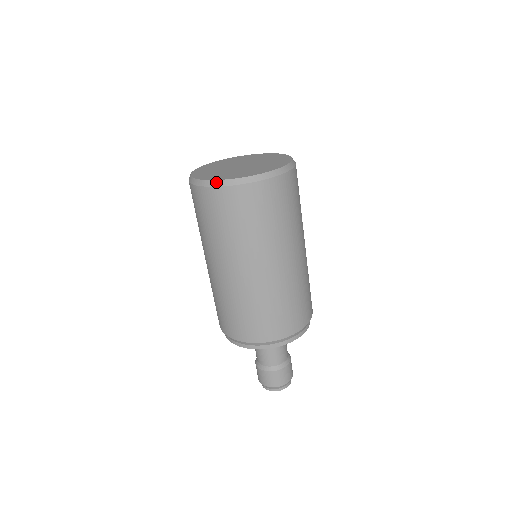
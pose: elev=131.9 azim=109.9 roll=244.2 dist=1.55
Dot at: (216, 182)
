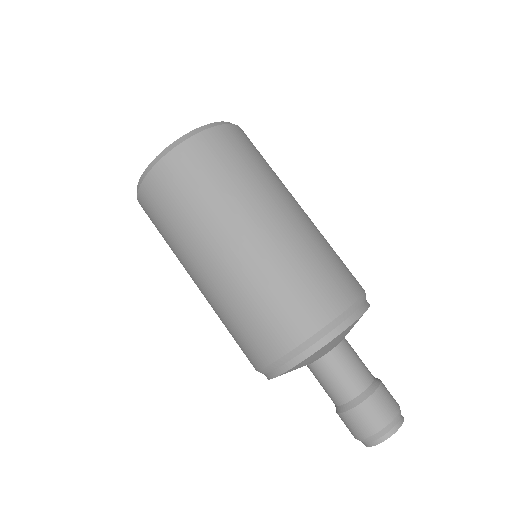
Dot at: (179, 140)
